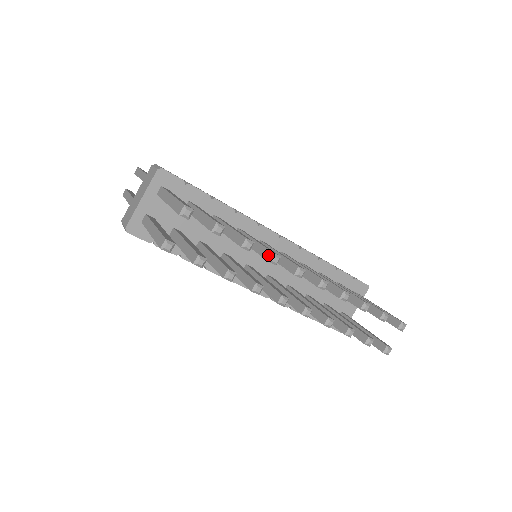
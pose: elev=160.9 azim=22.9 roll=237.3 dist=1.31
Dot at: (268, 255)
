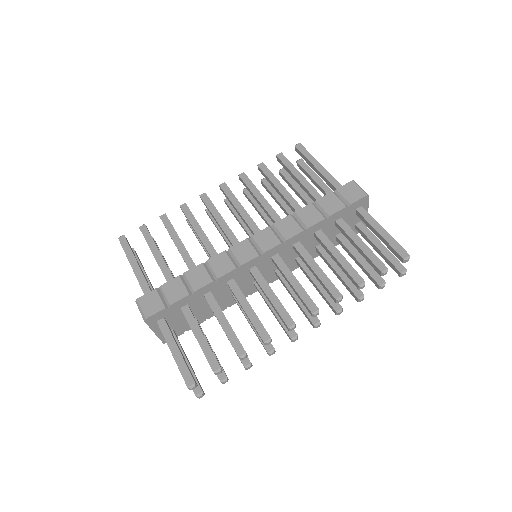
Dot at: occluded
